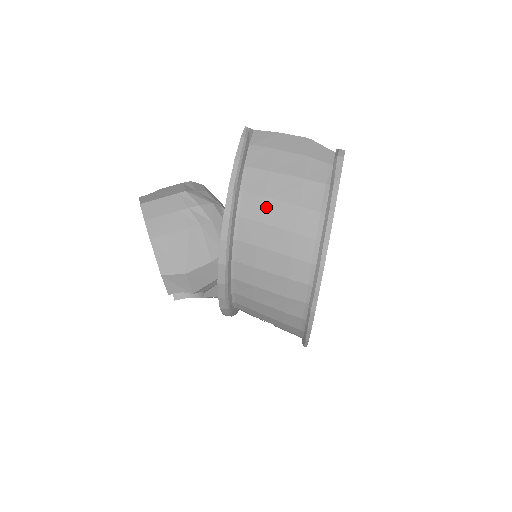
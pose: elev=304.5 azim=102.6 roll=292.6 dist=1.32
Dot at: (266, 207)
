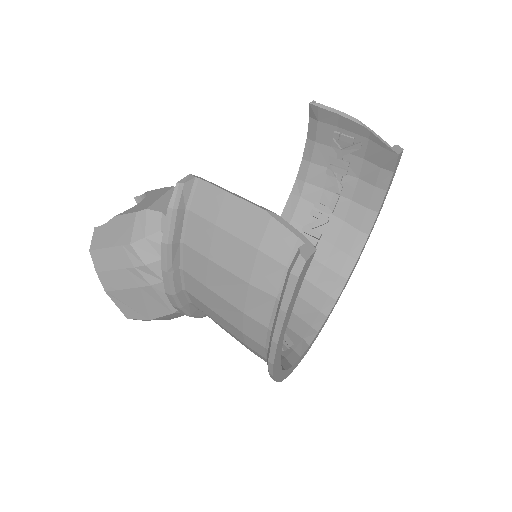
Dot at: (209, 297)
